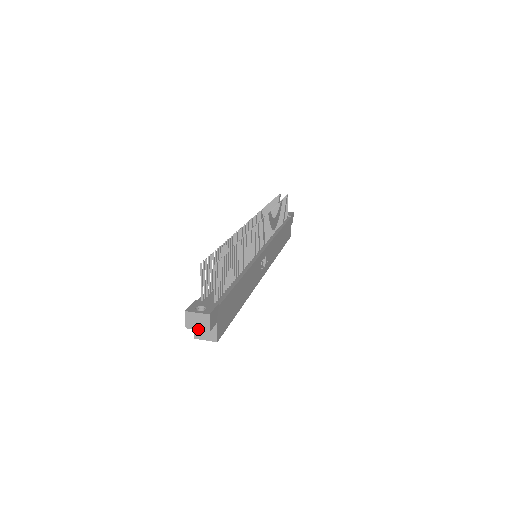
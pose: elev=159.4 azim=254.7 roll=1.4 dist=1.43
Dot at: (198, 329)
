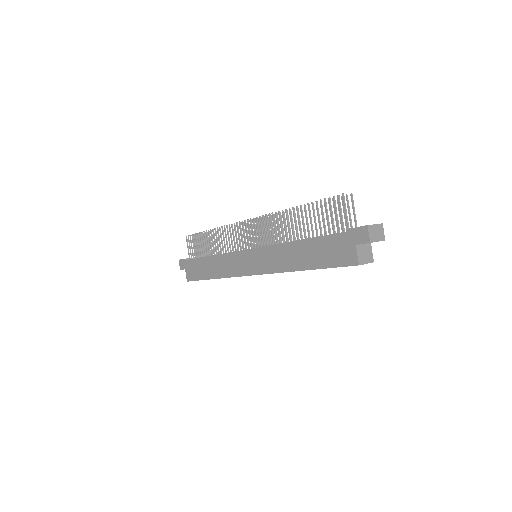
Dot at: (378, 241)
